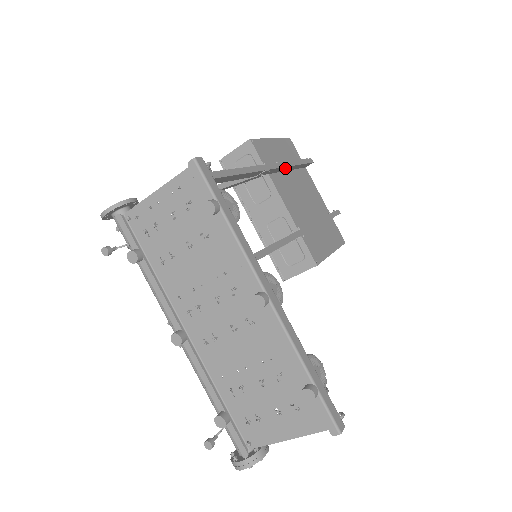
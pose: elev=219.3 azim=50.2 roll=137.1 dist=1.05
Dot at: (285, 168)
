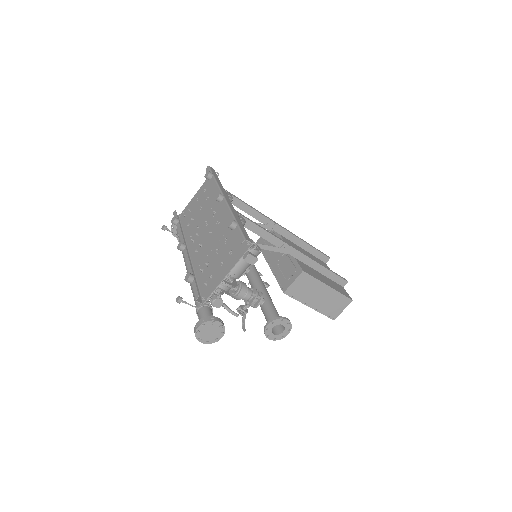
Dot at: (295, 239)
